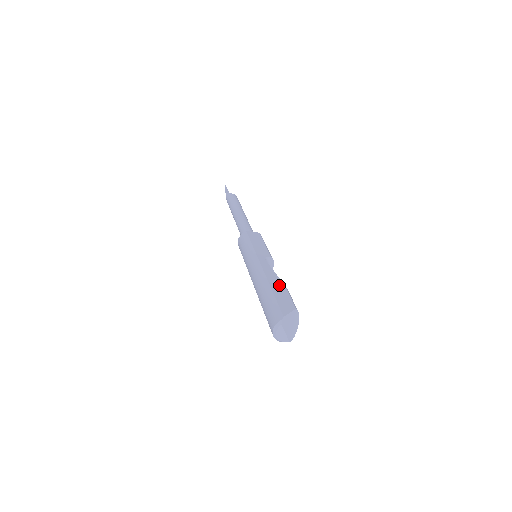
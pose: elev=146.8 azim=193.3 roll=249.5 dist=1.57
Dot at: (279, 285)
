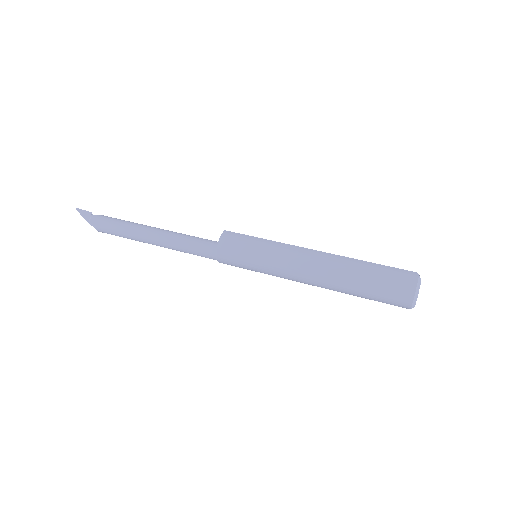
Dot at: occluded
